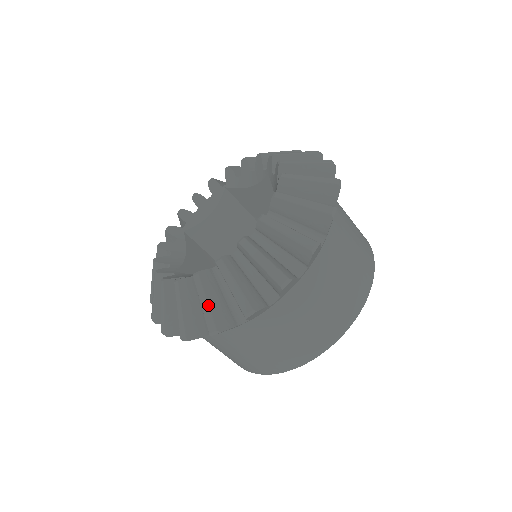
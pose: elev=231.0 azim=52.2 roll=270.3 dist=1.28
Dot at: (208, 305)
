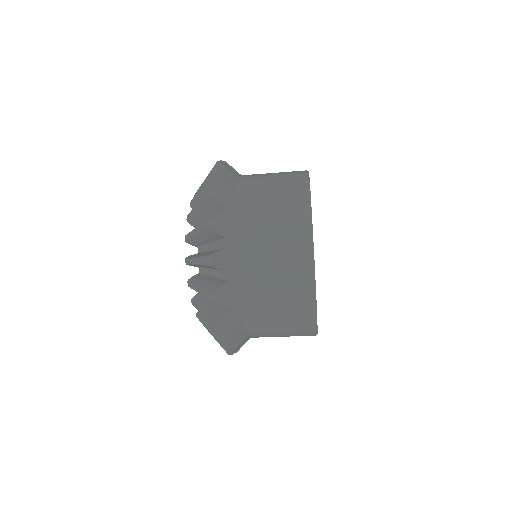
Dot at: (200, 288)
